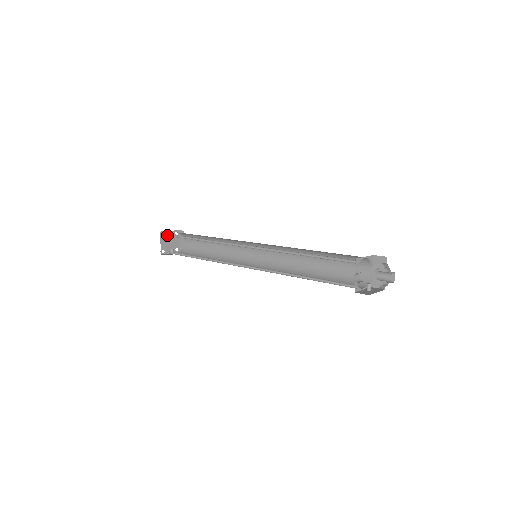
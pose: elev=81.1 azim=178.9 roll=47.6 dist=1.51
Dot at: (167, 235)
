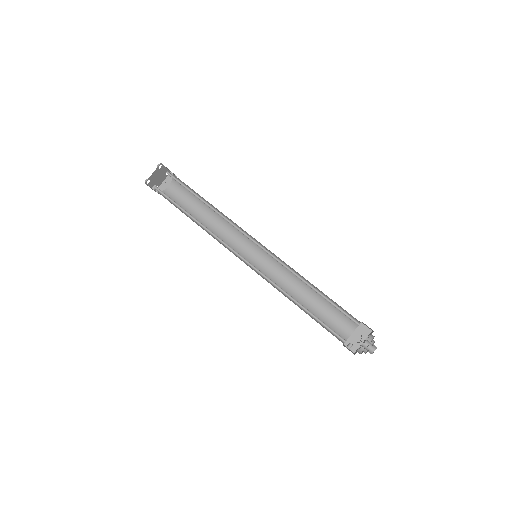
Dot at: (161, 169)
